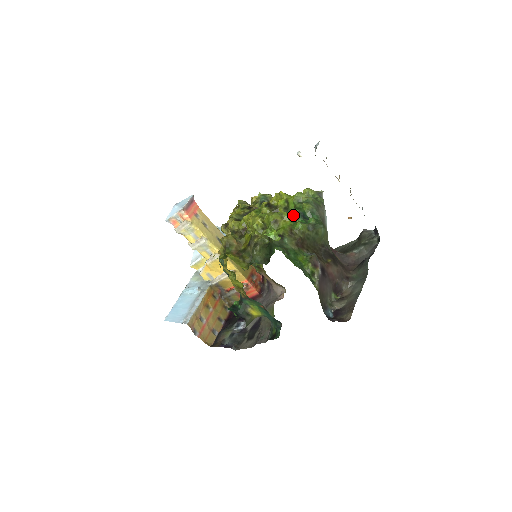
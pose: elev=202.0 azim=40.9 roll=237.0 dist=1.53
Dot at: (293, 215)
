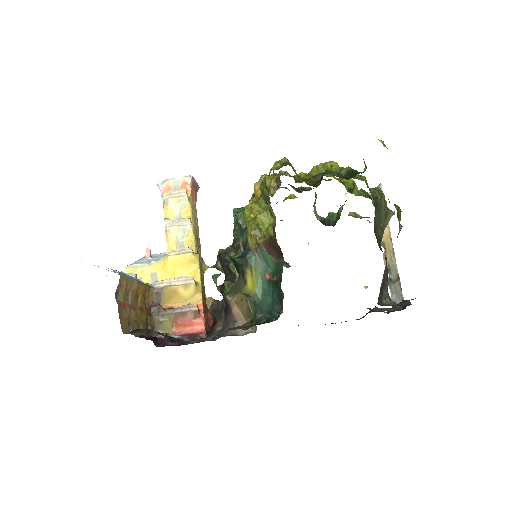
Dot at: (363, 191)
